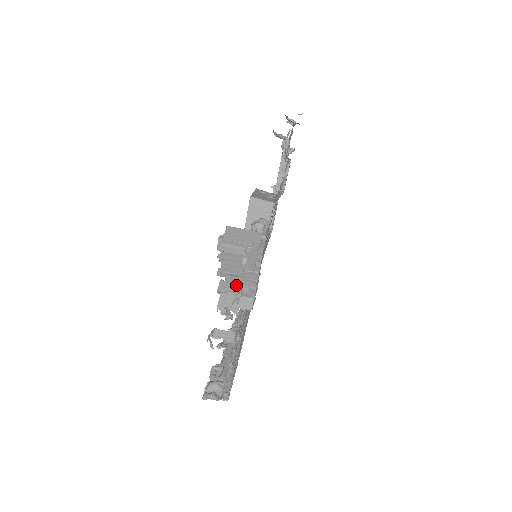
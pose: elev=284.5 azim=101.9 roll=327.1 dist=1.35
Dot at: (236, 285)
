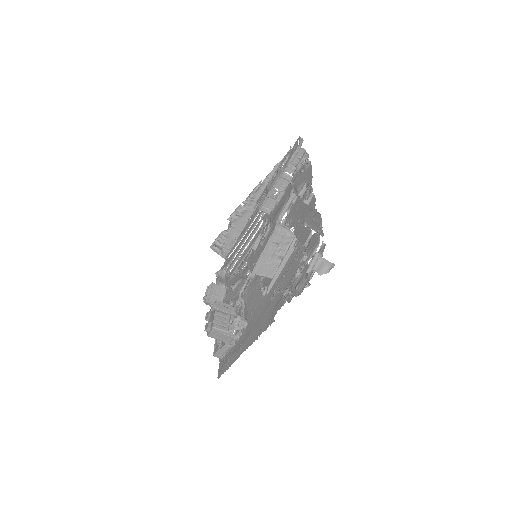
Dot at: occluded
